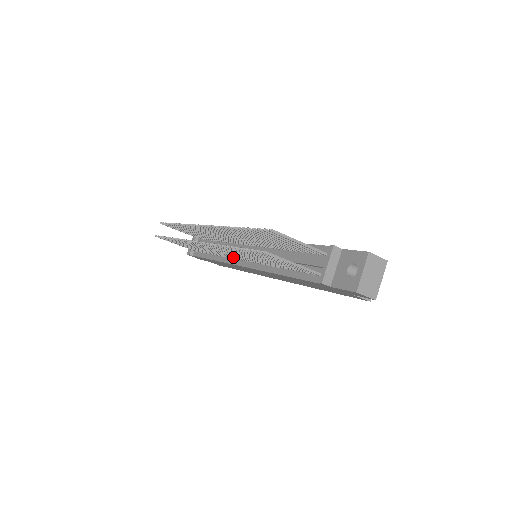
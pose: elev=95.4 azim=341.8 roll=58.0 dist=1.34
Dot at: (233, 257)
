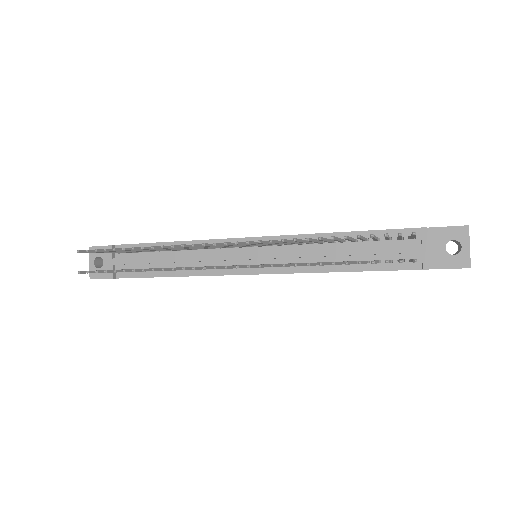
Dot at: occluded
